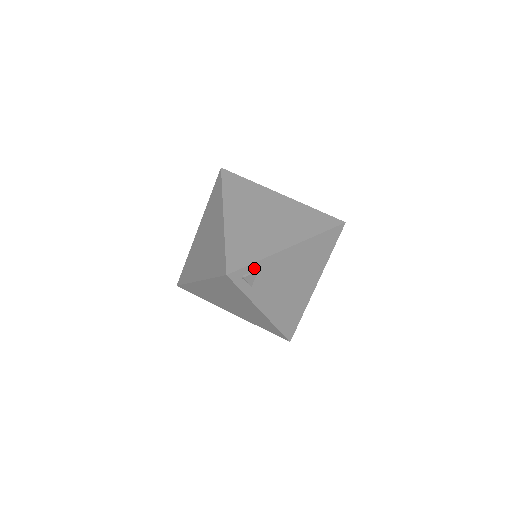
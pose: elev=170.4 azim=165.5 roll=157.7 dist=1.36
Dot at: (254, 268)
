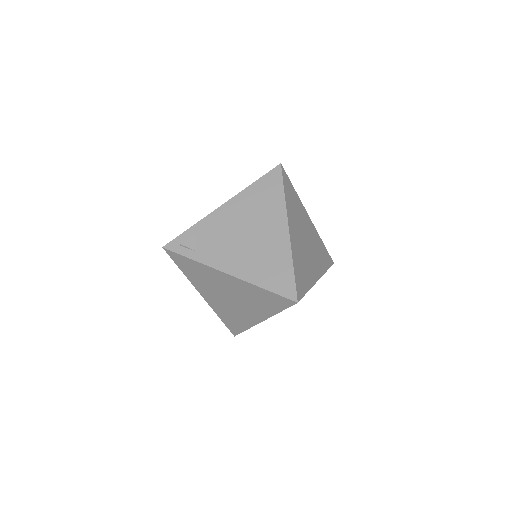
Dot at: (190, 234)
